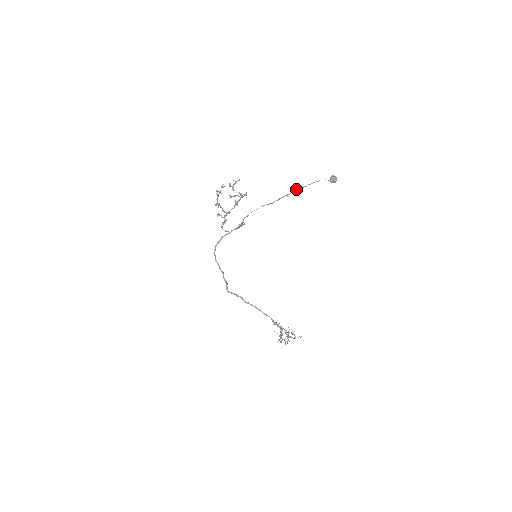
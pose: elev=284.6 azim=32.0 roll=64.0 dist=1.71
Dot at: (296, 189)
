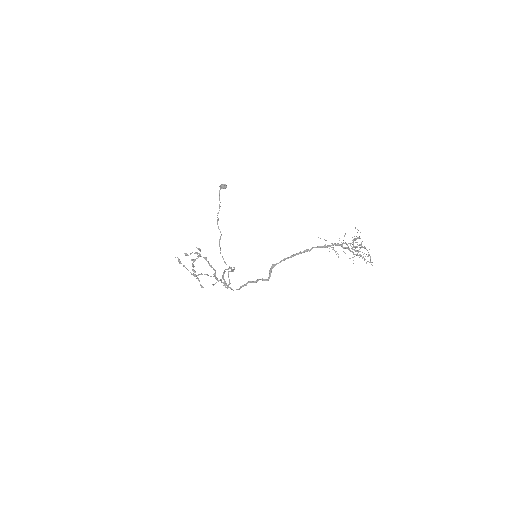
Dot at: (217, 213)
